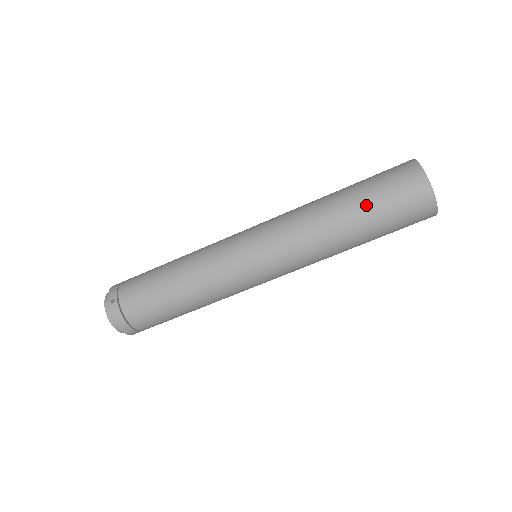
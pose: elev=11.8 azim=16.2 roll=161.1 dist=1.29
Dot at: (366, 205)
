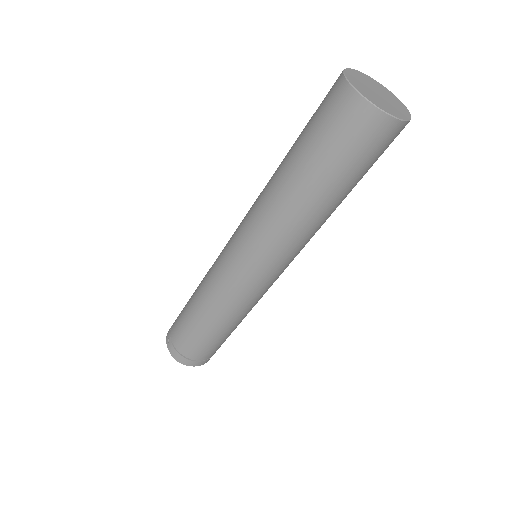
Dot at: (305, 157)
